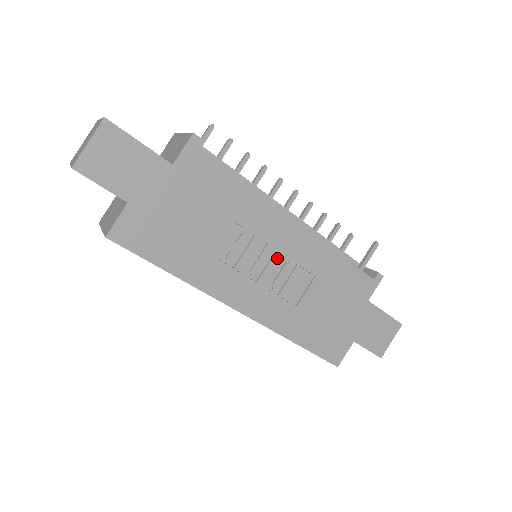
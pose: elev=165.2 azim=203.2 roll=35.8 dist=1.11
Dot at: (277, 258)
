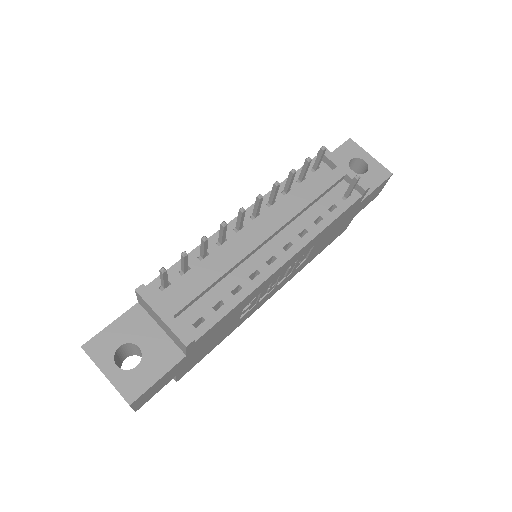
Dot at: (282, 273)
